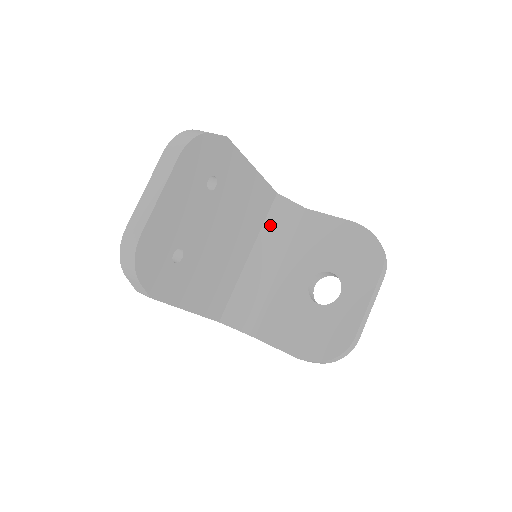
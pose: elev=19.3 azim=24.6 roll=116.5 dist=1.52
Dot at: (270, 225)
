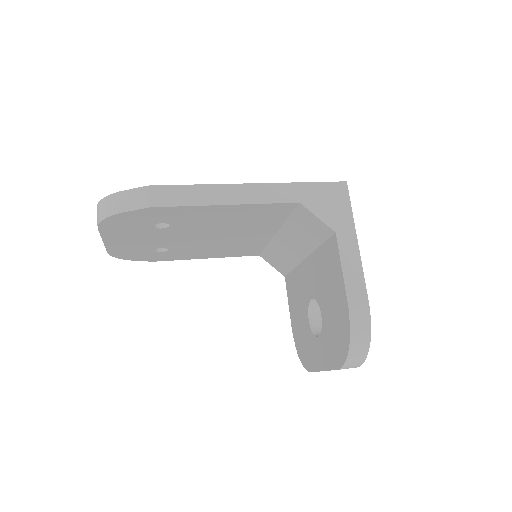
Dot at: (294, 224)
